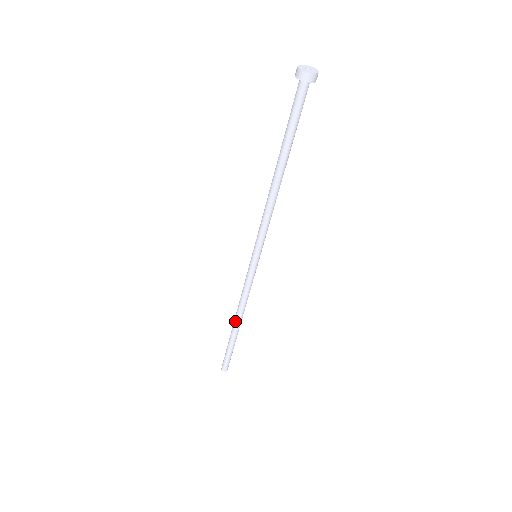
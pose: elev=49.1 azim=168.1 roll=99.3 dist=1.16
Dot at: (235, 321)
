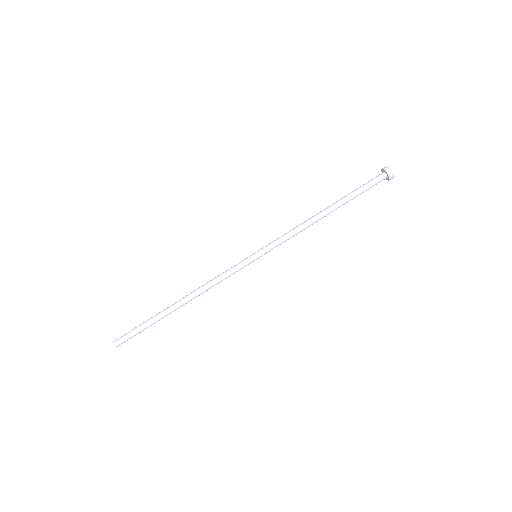
Dot at: (183, 297)
